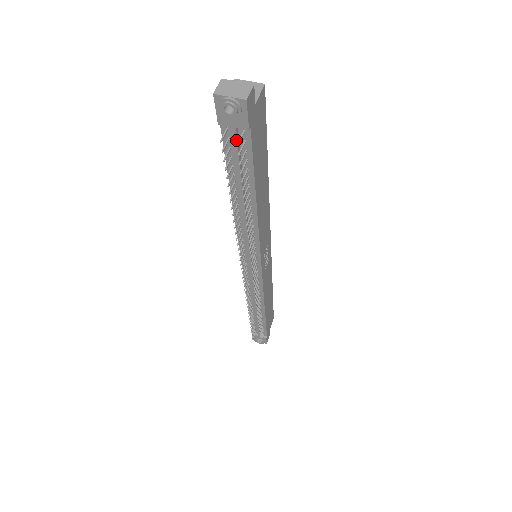
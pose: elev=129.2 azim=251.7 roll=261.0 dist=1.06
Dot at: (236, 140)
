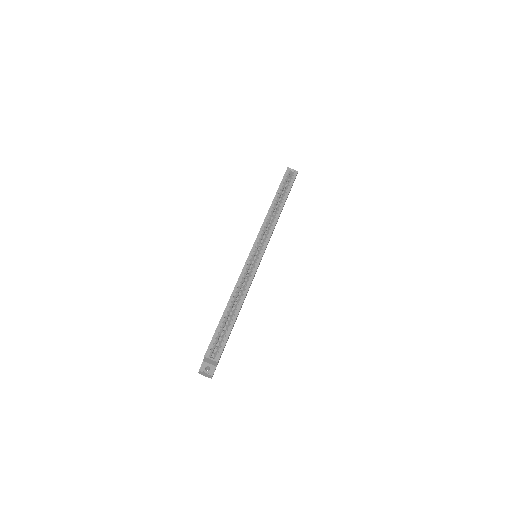
Dot at: occluded
